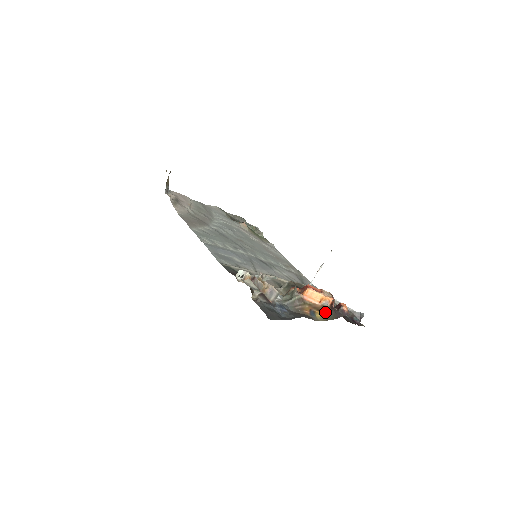
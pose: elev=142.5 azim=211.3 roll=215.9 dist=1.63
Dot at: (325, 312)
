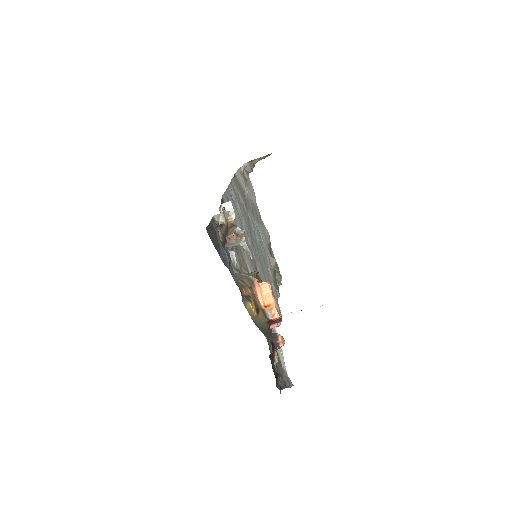
Dot at: (260, 315)
